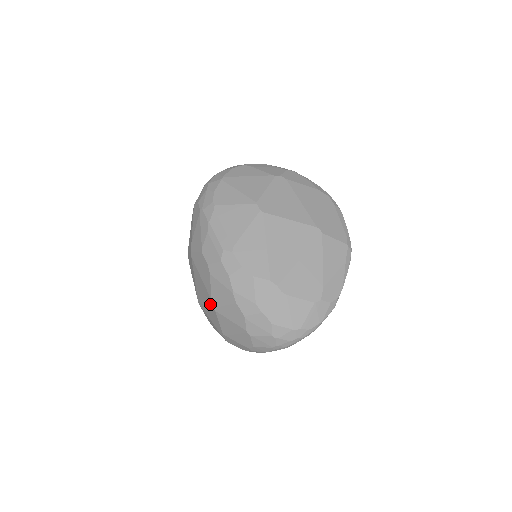
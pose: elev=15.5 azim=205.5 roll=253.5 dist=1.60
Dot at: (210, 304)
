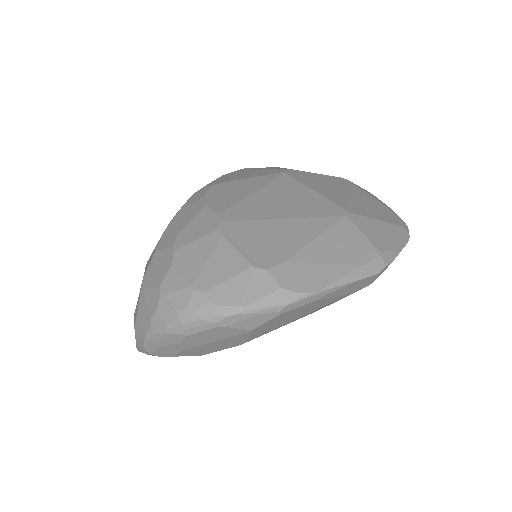
Dot at: occluded
